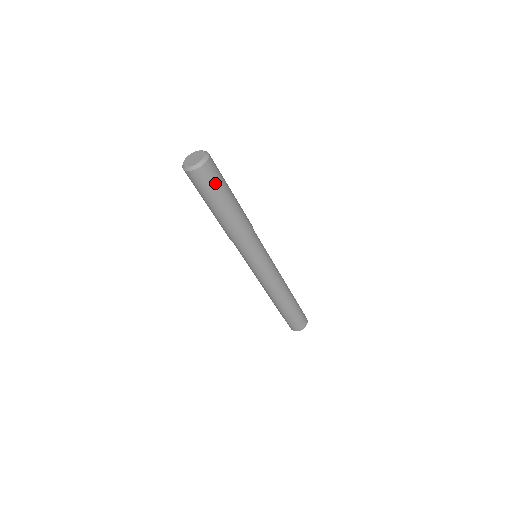
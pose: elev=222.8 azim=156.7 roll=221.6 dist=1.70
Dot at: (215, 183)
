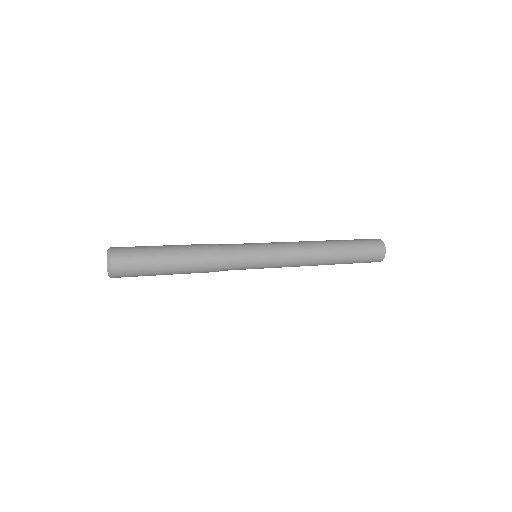
Dot at: (138, 271)
